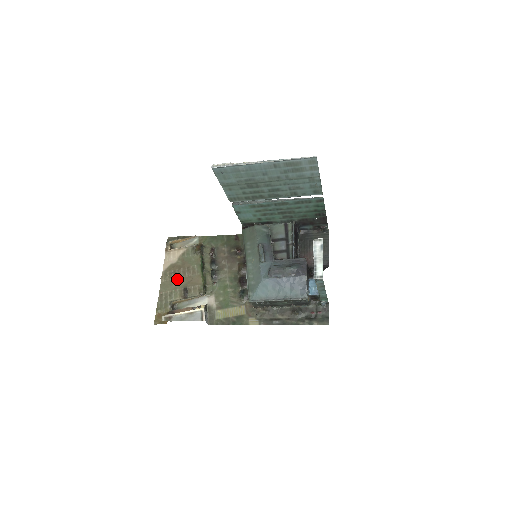
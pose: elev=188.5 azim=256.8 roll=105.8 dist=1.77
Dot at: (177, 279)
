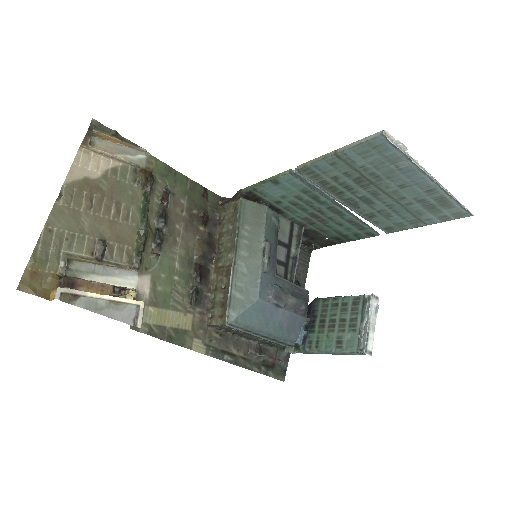
Dot at: (91, 214)
